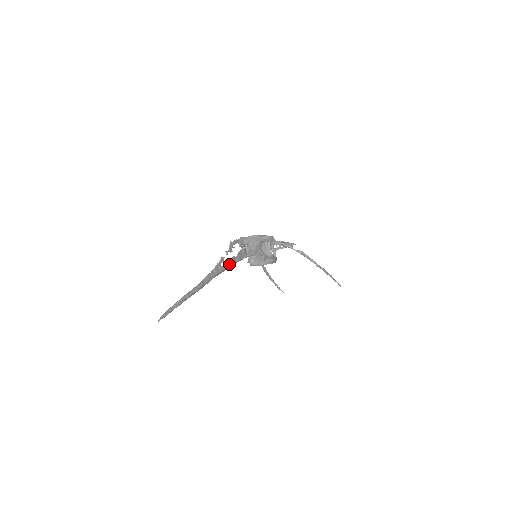
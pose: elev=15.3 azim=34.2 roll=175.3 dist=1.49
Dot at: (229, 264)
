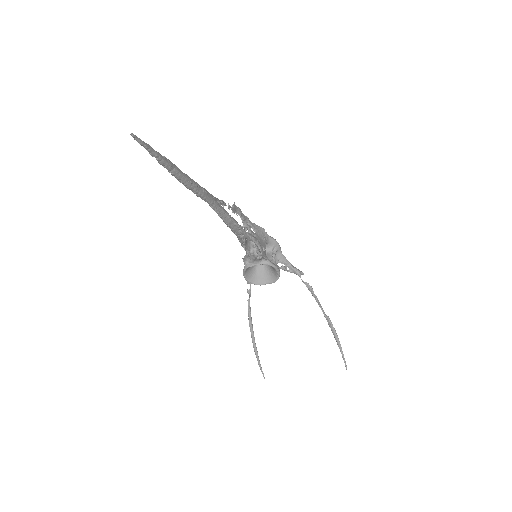
Dot at: (230, 215)
